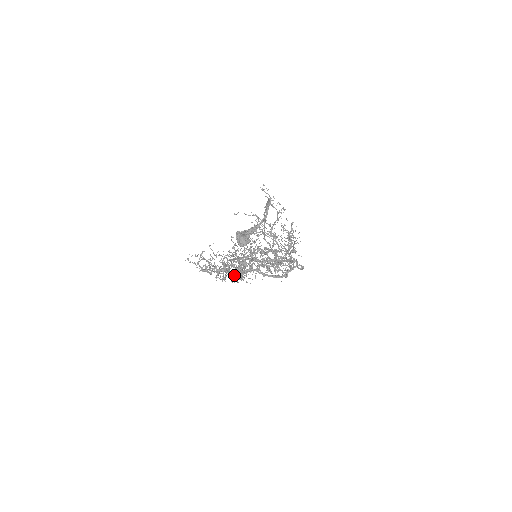
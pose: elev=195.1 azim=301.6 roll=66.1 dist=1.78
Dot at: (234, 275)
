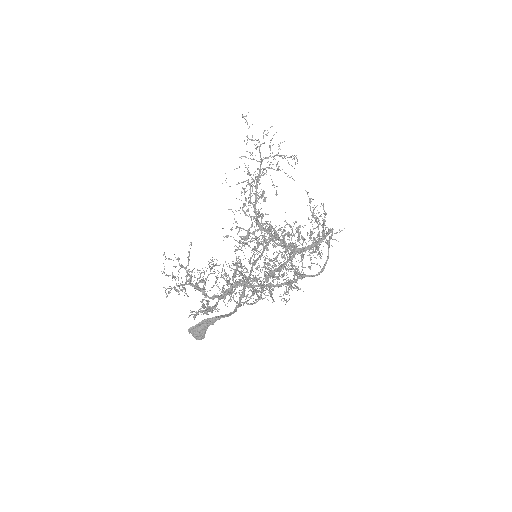
Dot at: (211, 298)
